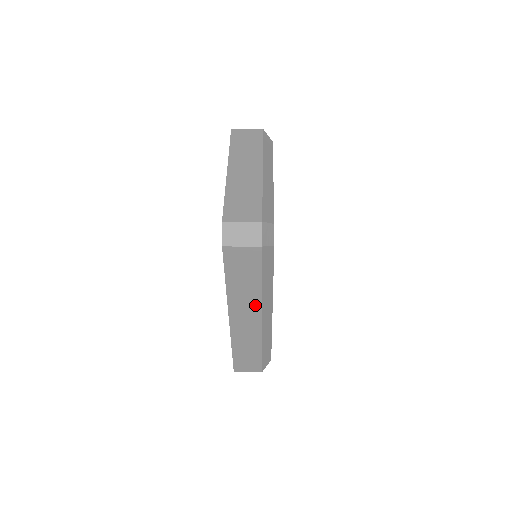
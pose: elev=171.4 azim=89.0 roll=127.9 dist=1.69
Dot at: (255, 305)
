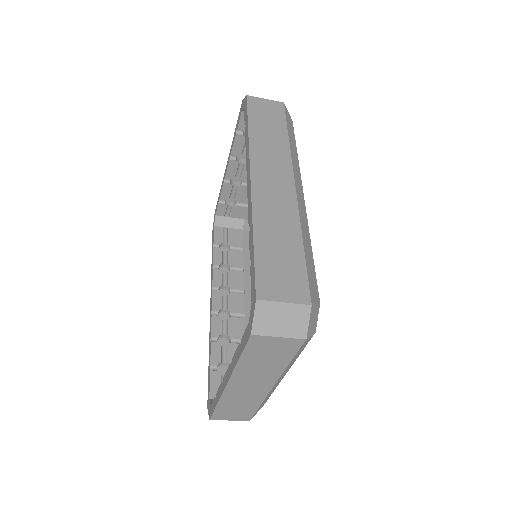
Dot at: (283, 161)
